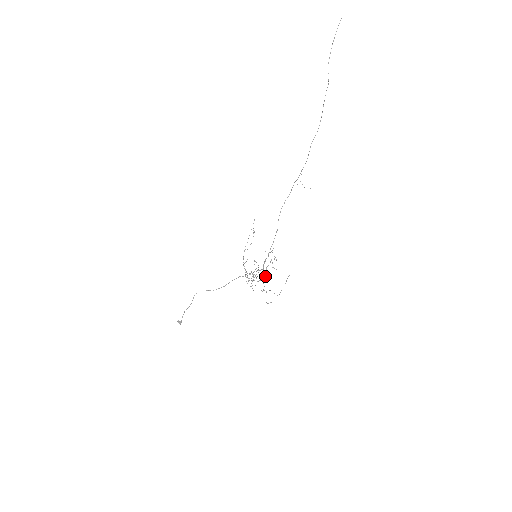
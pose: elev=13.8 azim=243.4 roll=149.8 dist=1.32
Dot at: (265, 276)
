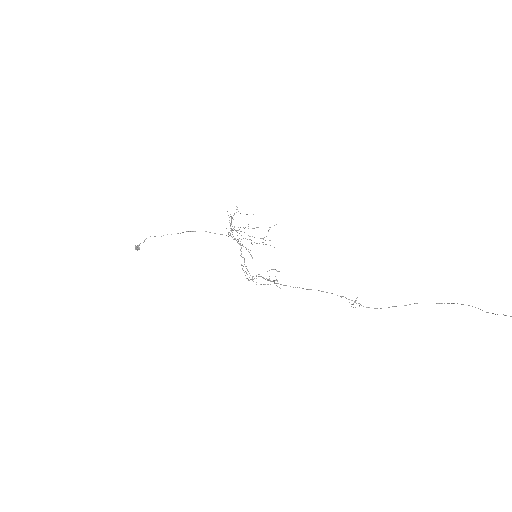
Dot at: (256, 284)
